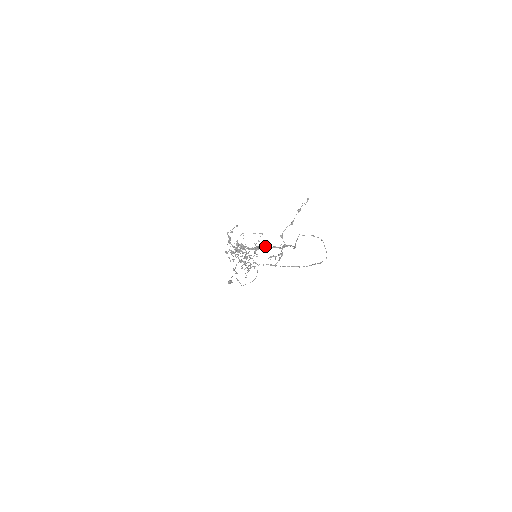
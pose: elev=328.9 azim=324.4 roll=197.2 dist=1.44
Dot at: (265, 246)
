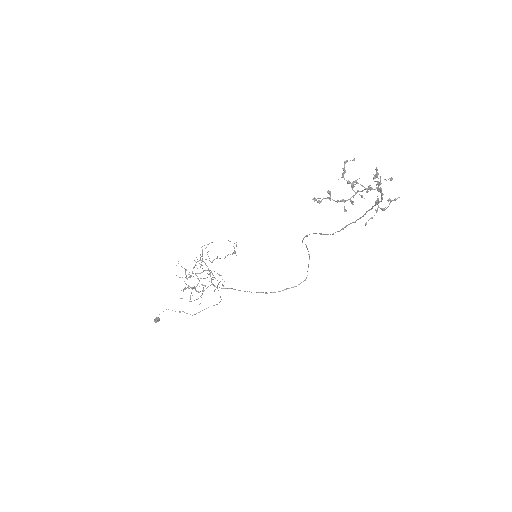
Dot at: (380, 188)
